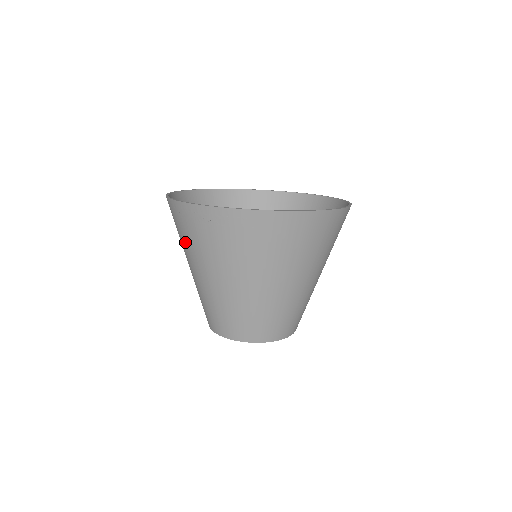
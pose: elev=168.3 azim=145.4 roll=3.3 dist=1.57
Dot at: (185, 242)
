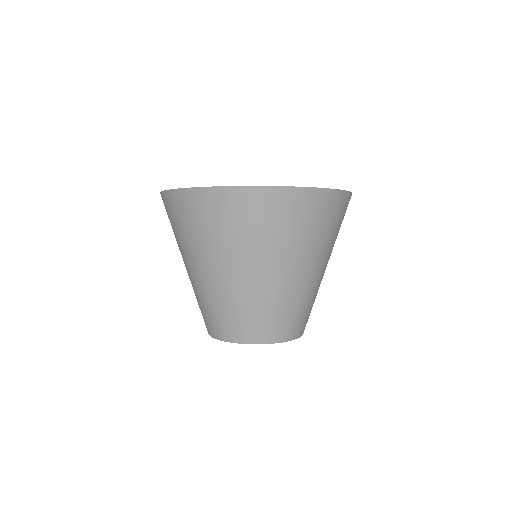
Dot at: occluded
